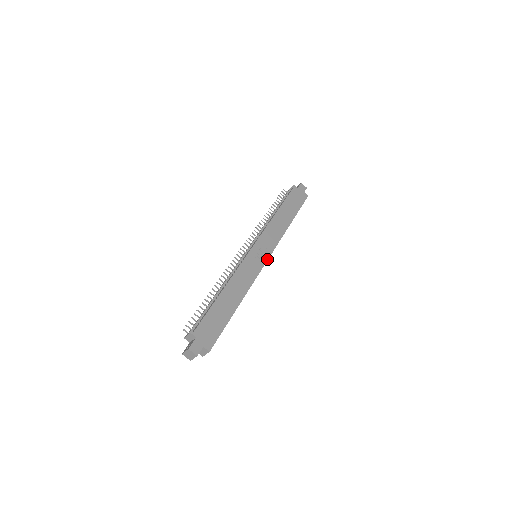
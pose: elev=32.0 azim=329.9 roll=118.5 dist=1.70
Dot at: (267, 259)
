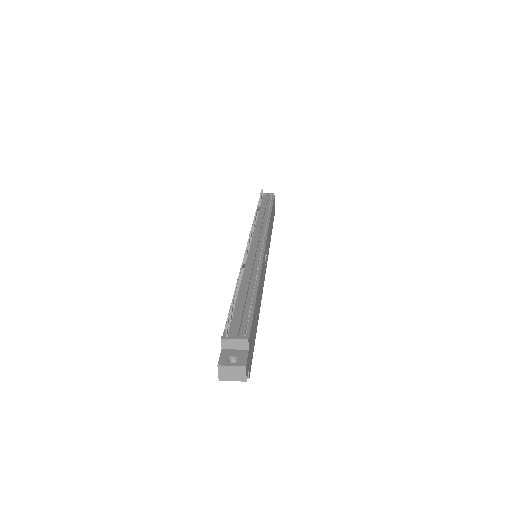
Dot at: occluded
